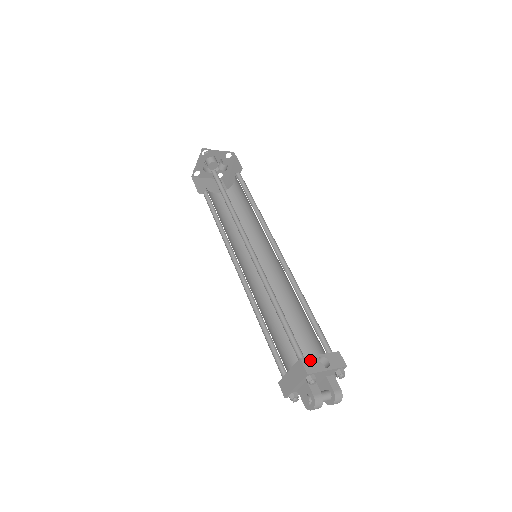
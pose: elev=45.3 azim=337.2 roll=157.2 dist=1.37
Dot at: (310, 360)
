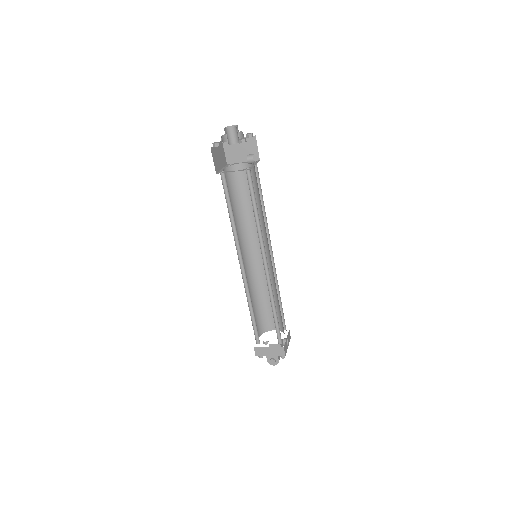
Dot at: (286, 346)
